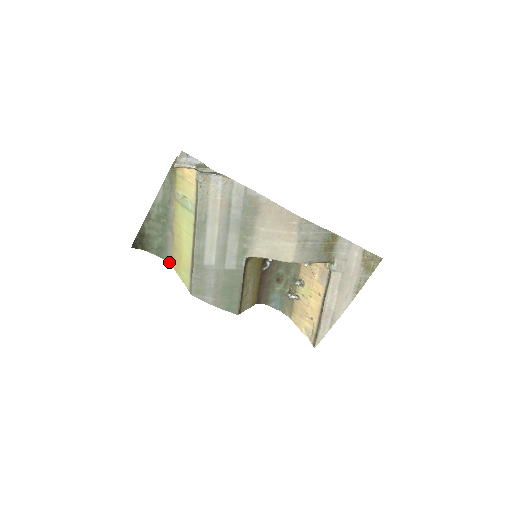
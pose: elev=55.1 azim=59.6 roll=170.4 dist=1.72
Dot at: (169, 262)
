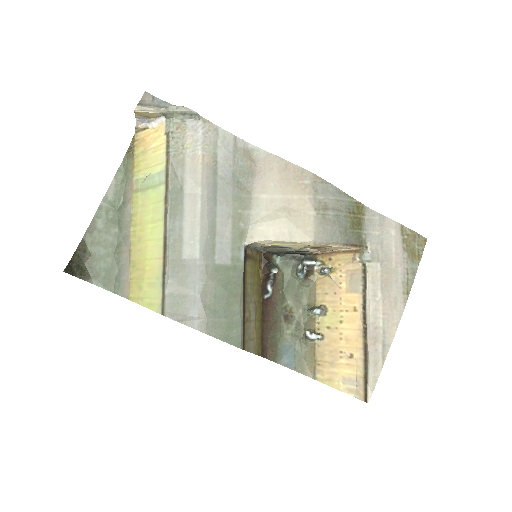
Dot at: (123, 295)
